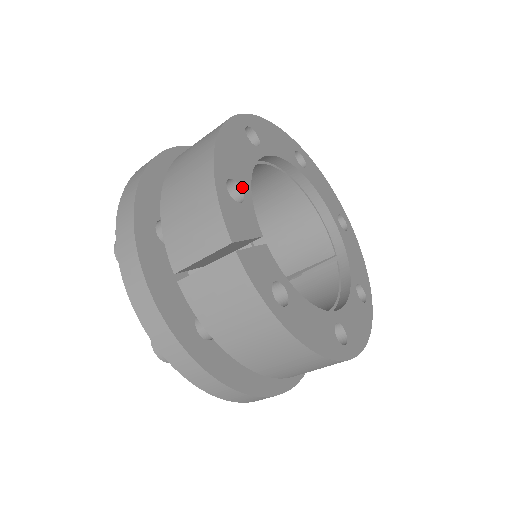
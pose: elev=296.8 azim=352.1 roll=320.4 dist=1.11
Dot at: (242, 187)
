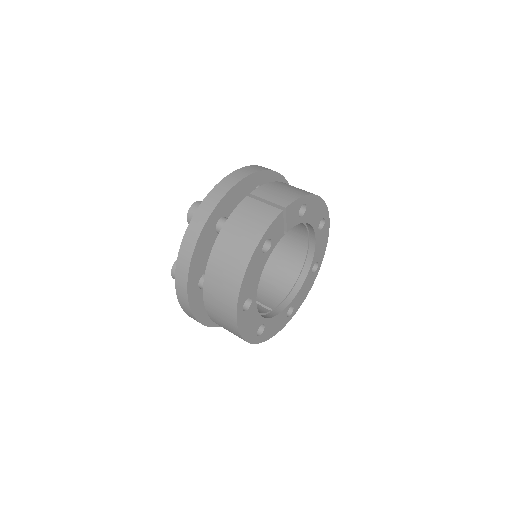
Dot at: (304, 216)
